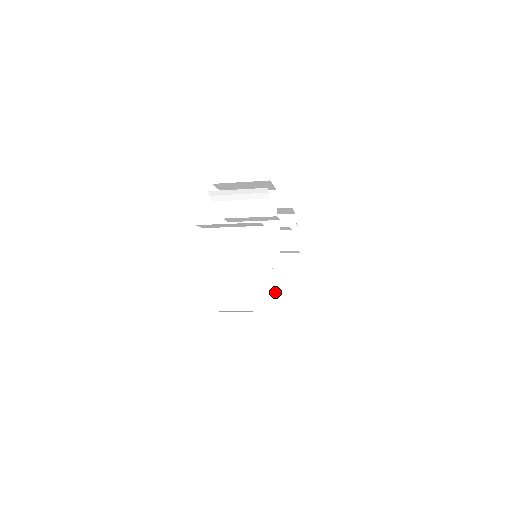
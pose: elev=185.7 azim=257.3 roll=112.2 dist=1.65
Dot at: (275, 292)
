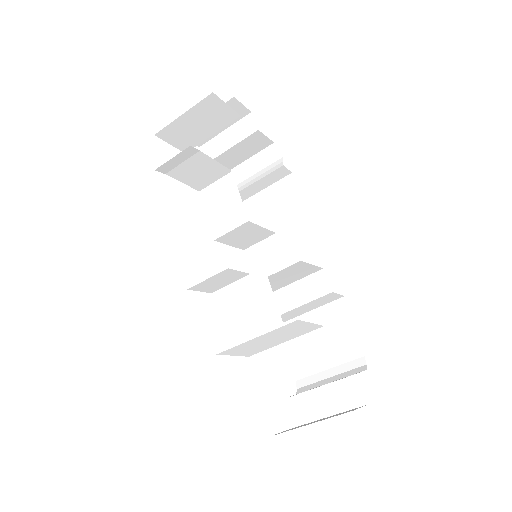
Dot at: occluded
